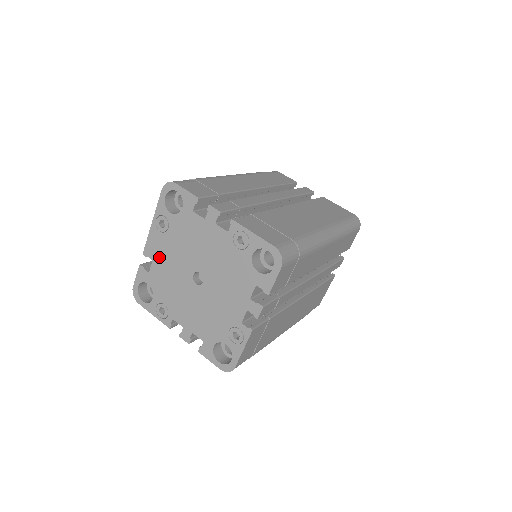
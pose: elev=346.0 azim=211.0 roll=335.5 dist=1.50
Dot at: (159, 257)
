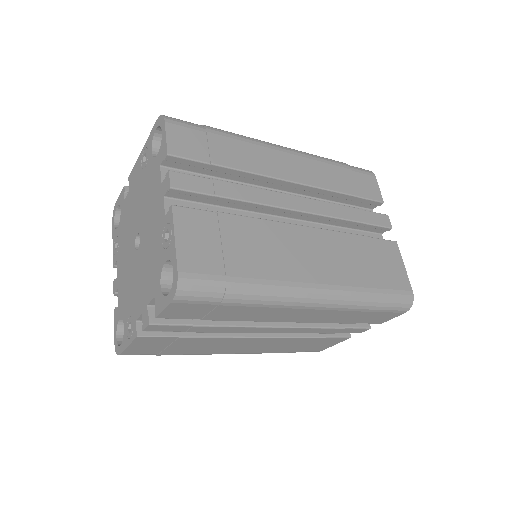
Dot at: (132, 191)
